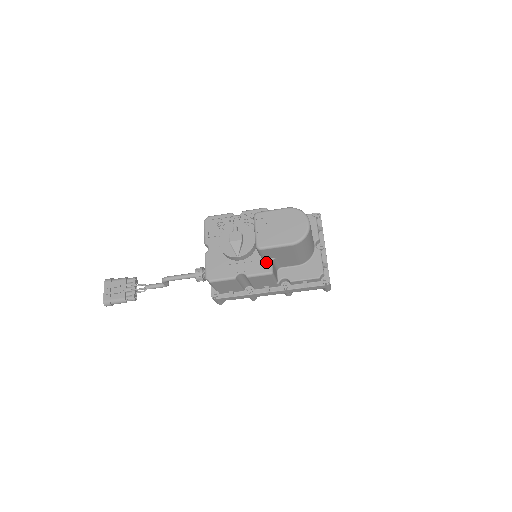
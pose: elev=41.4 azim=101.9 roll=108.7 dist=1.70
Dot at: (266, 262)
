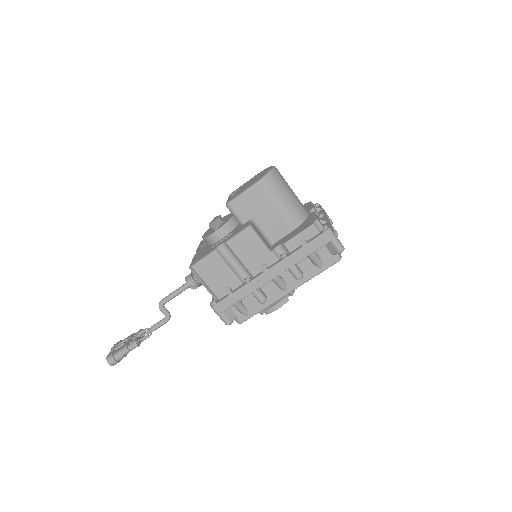
Dot at: (245, 224)
